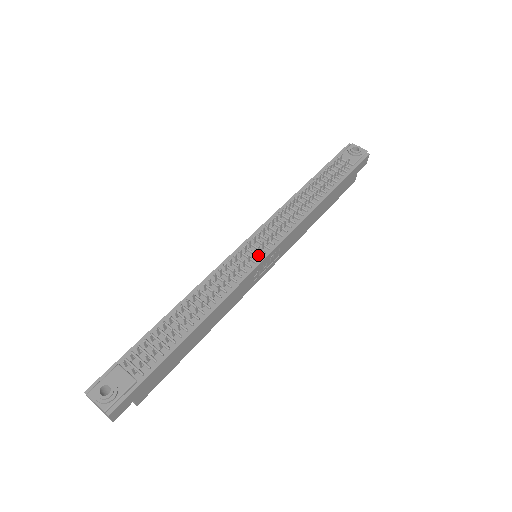
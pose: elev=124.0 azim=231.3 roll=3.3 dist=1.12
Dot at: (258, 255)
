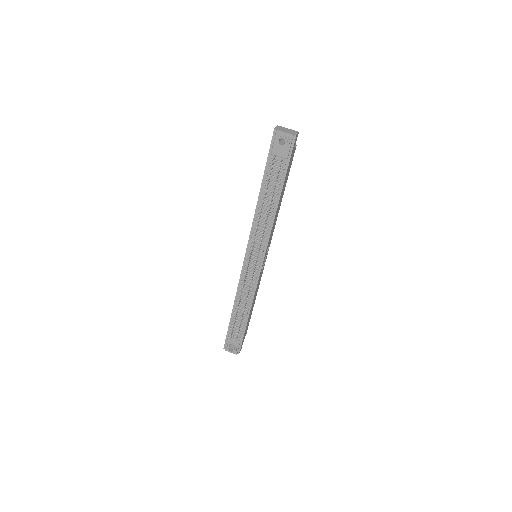
Dot at: (257, 267)
